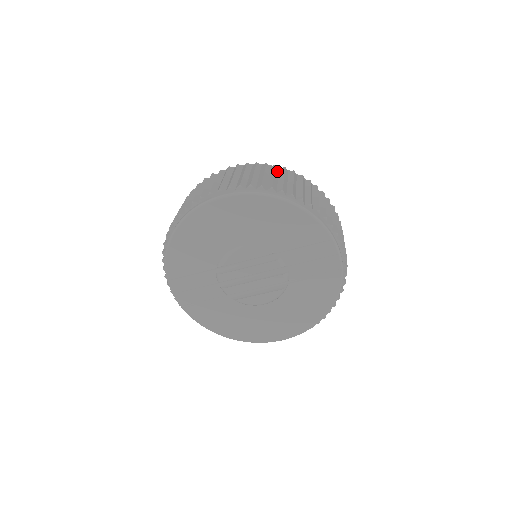
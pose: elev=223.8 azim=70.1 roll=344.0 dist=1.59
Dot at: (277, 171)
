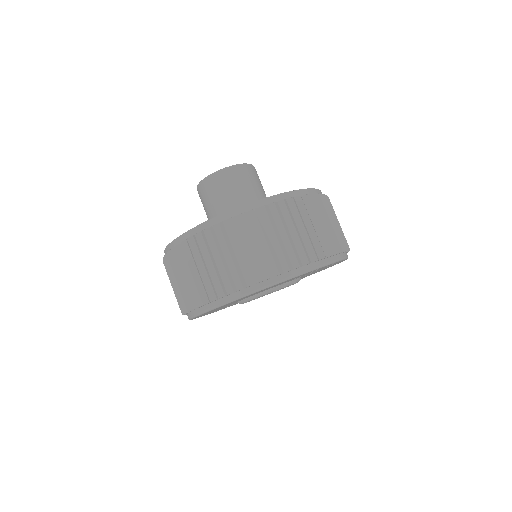
Dot at: (230, 234)
